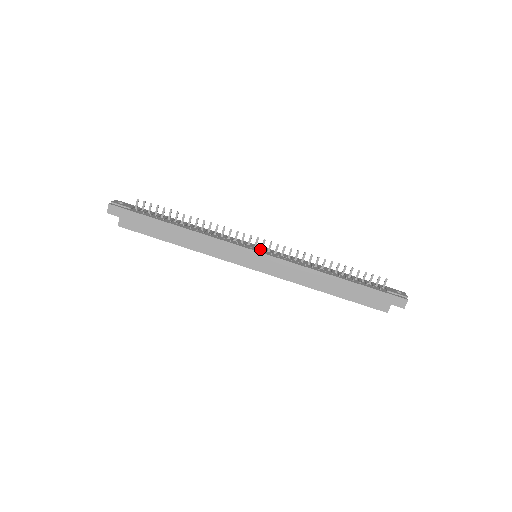
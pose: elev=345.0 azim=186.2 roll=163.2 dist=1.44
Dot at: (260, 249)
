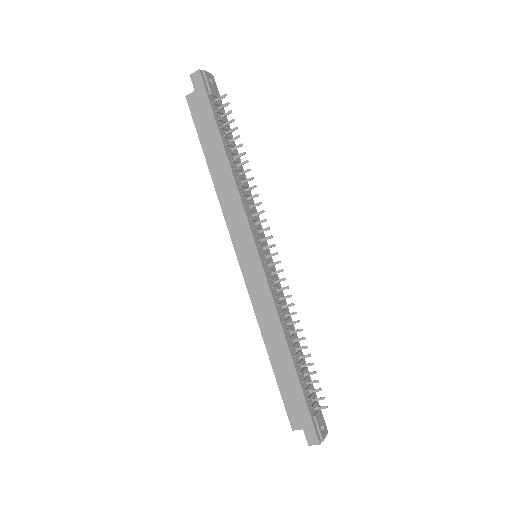
Dot at: (265, 255)
